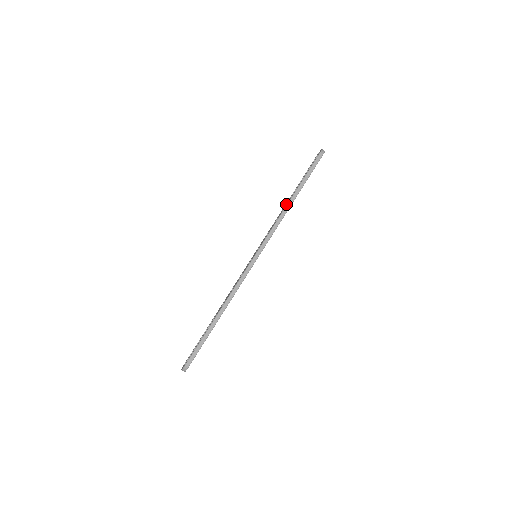
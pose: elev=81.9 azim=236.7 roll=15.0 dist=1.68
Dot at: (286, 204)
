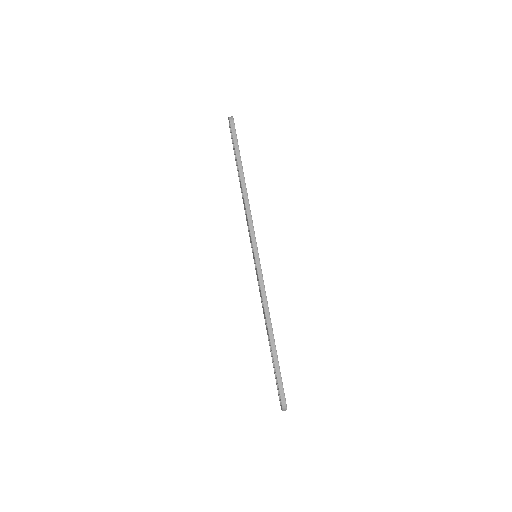
Dot at: (241, 190)
